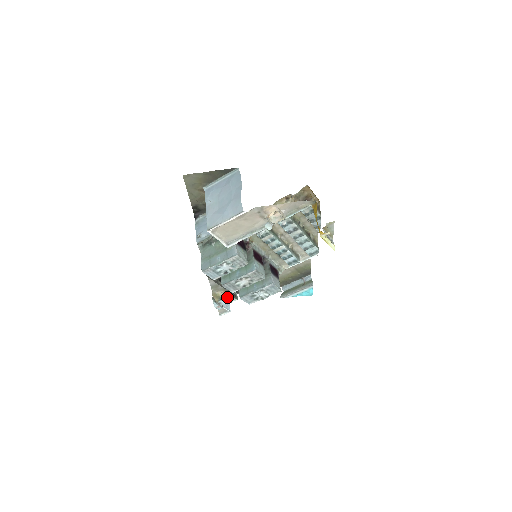
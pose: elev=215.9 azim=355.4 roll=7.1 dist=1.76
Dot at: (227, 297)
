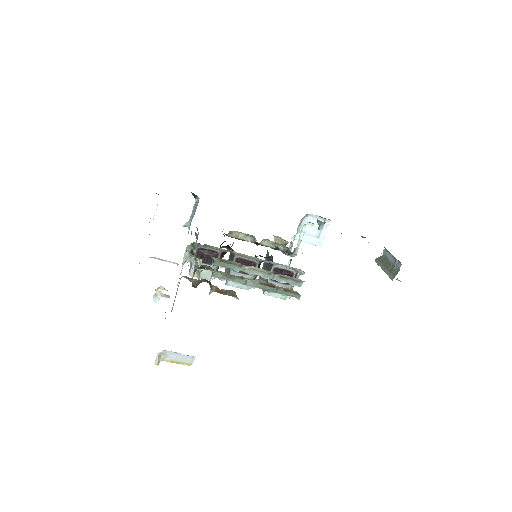
Dot at: (281, 251)
